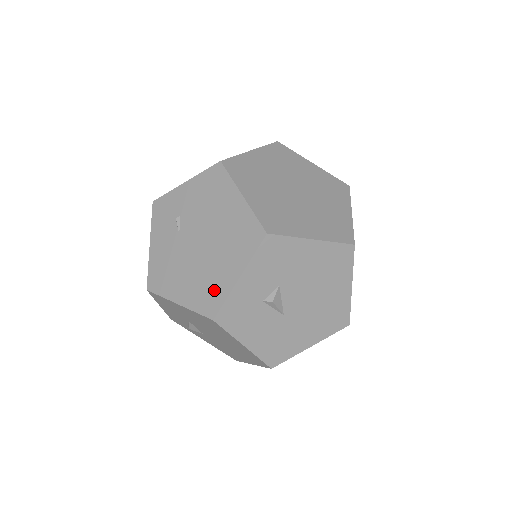
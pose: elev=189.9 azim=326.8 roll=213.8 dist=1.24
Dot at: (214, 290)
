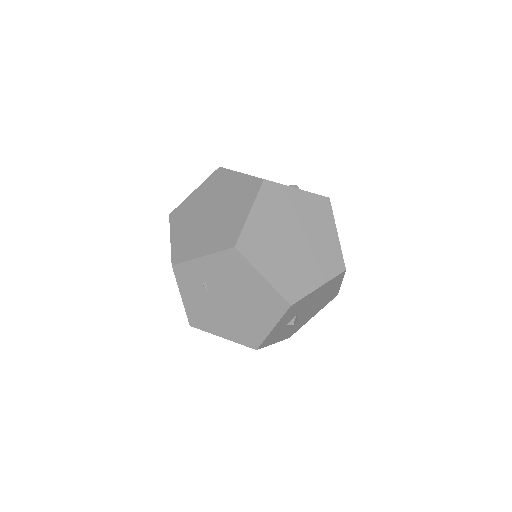
Dot at: (253, 334)
